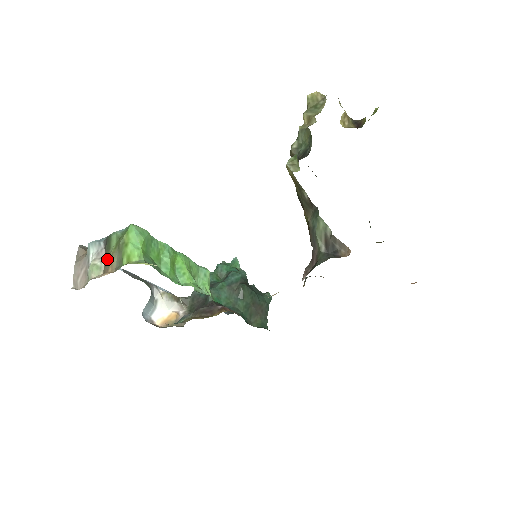
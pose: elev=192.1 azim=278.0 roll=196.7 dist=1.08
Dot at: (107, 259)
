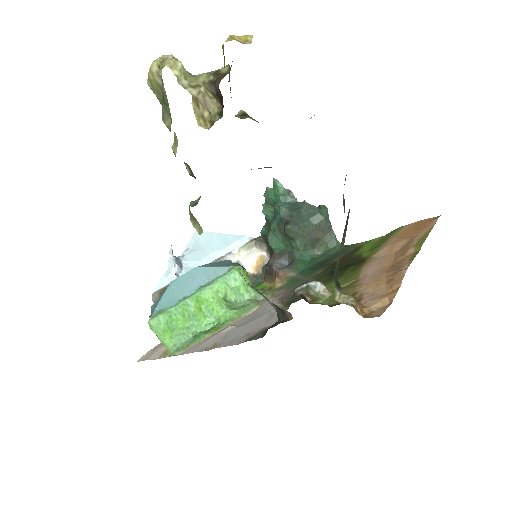
Dot at: occluded
